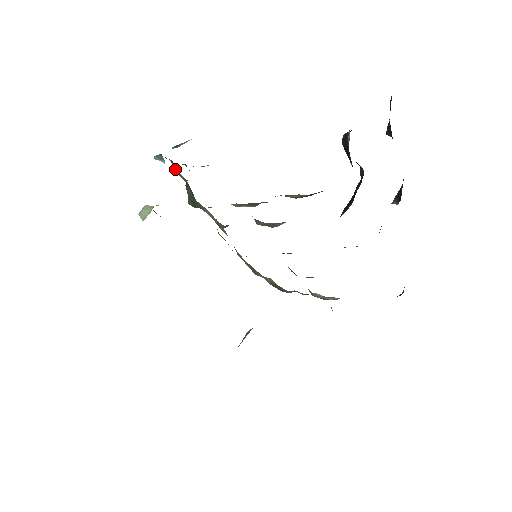
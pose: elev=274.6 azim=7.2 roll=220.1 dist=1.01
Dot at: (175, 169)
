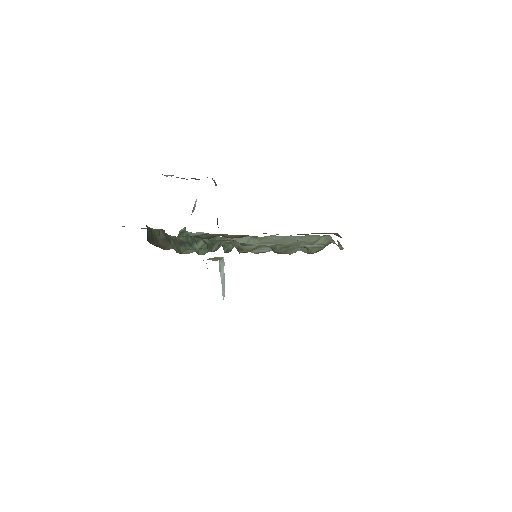
Dot at: occluded
